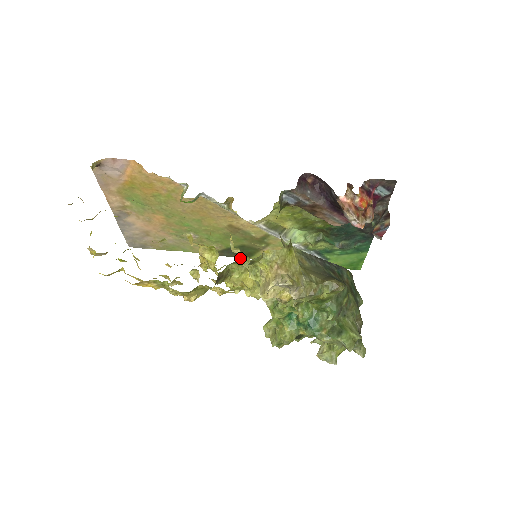
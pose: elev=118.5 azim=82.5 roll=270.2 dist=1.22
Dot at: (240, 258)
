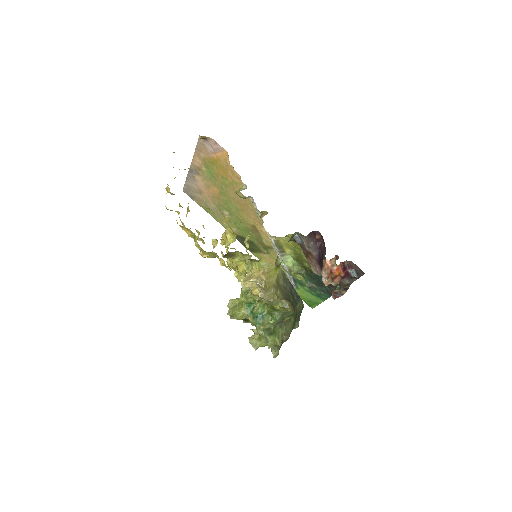
Dot at: (246, 251)
